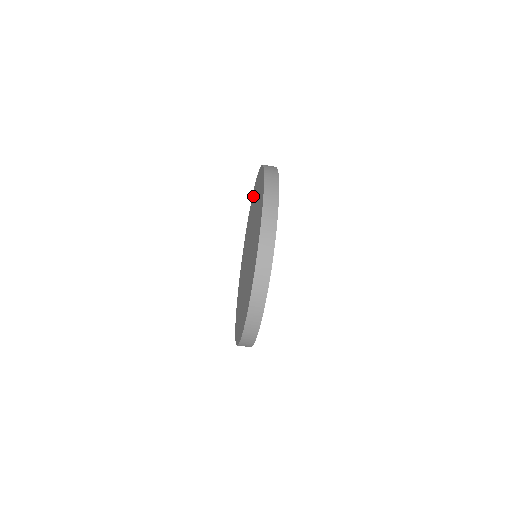
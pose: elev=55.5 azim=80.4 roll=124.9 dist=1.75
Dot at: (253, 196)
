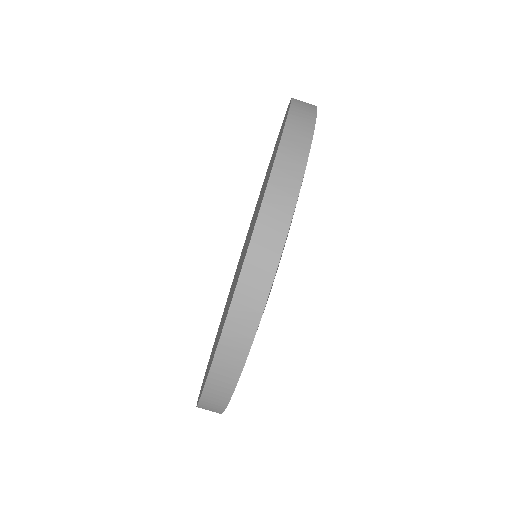
Dot at: occluded
